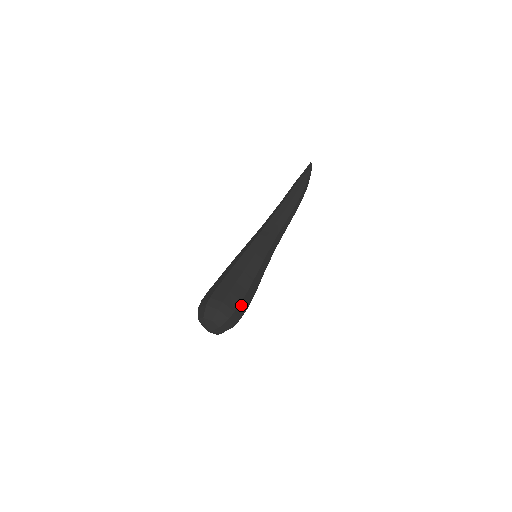
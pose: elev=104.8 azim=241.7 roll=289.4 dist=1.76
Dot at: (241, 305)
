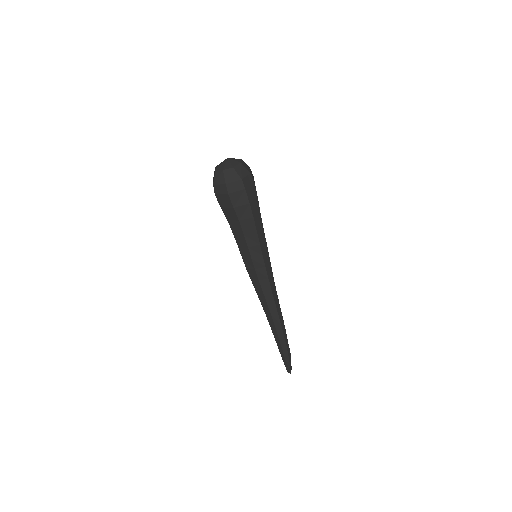
Dot at: (255, 195)
